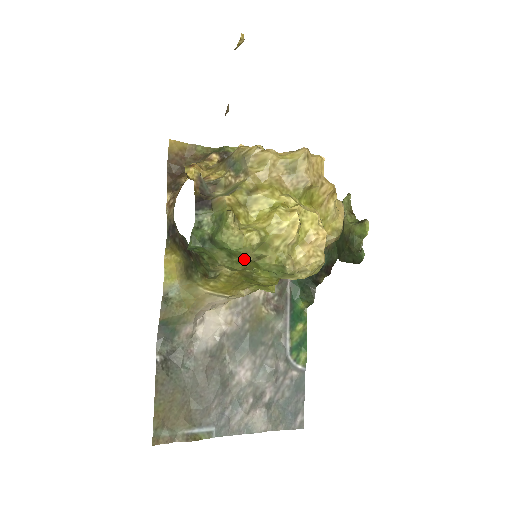
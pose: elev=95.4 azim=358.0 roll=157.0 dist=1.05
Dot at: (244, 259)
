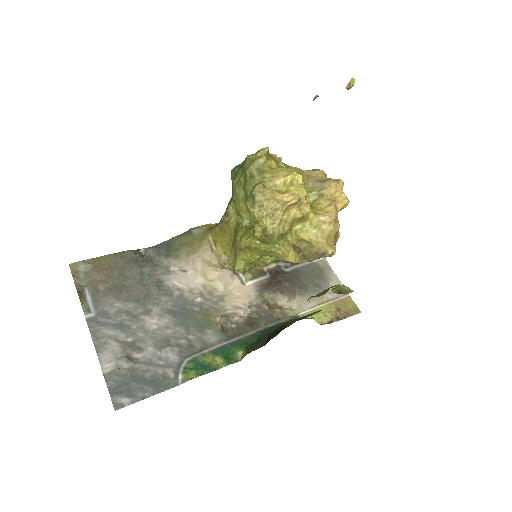
Dot at: (245, 179)
